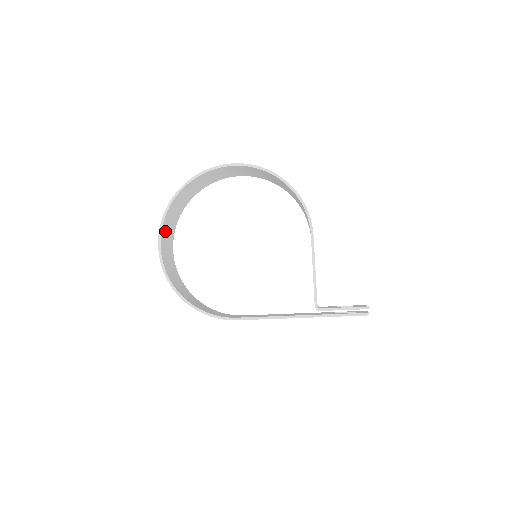
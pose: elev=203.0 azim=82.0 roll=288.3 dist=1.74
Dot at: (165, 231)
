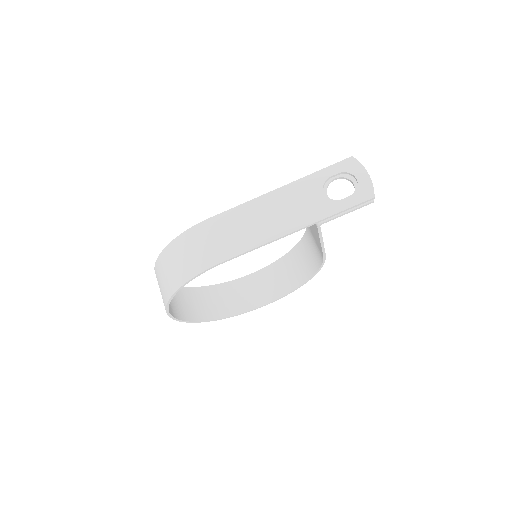
Dot at: occluded
